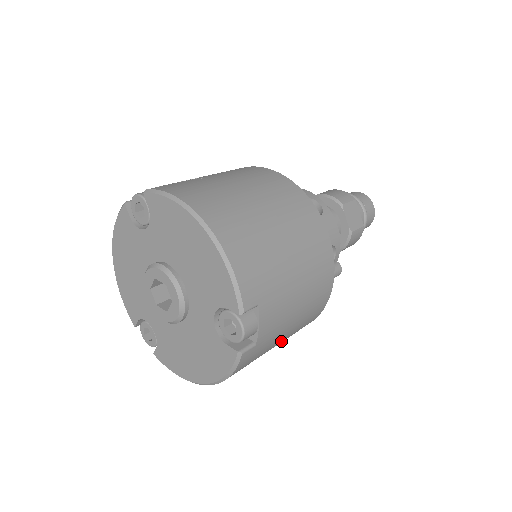
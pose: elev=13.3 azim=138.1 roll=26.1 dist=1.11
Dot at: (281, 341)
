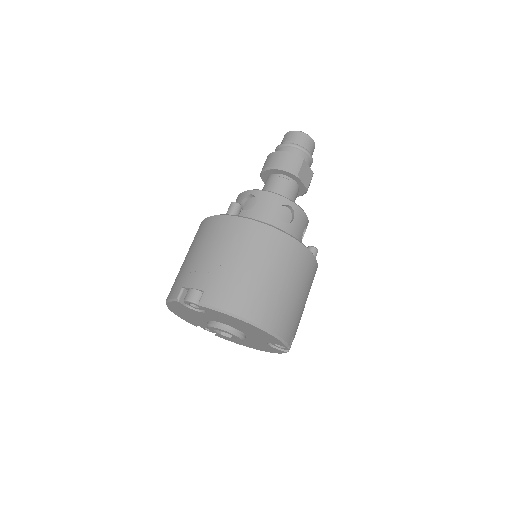
Dot at: occluded
